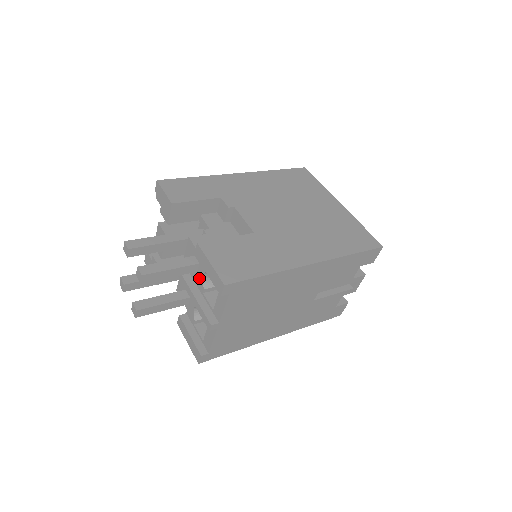
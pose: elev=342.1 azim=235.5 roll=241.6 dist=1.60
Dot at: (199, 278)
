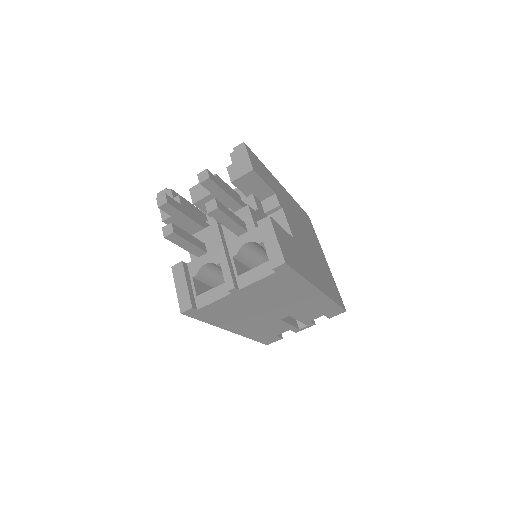
Dot at: (237, 243)
